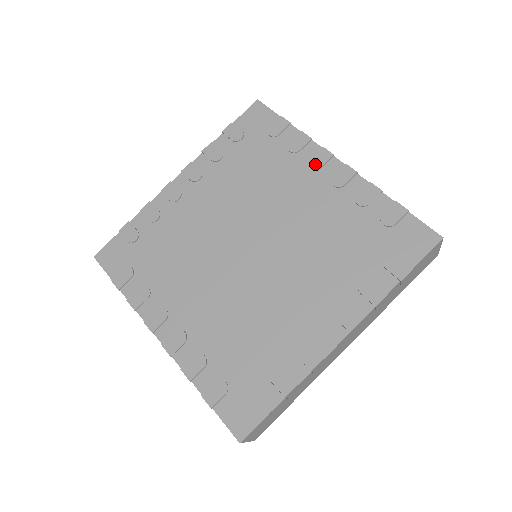
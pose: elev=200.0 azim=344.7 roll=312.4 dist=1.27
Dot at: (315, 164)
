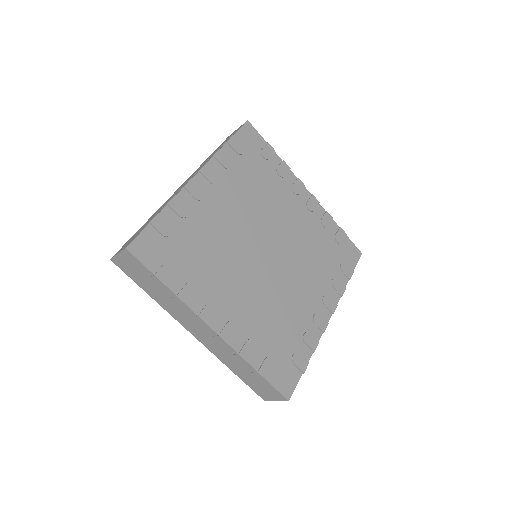
Dot at: (296, 190)
